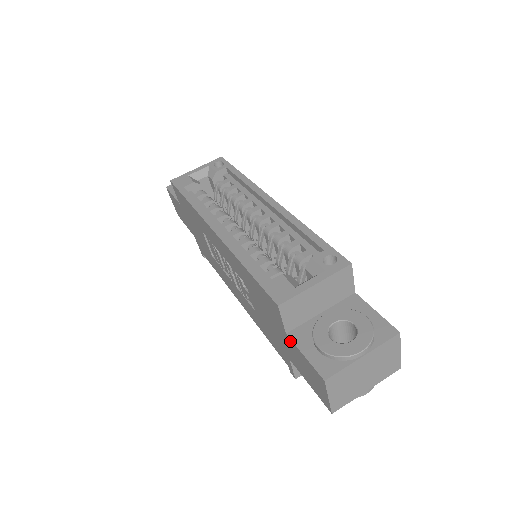
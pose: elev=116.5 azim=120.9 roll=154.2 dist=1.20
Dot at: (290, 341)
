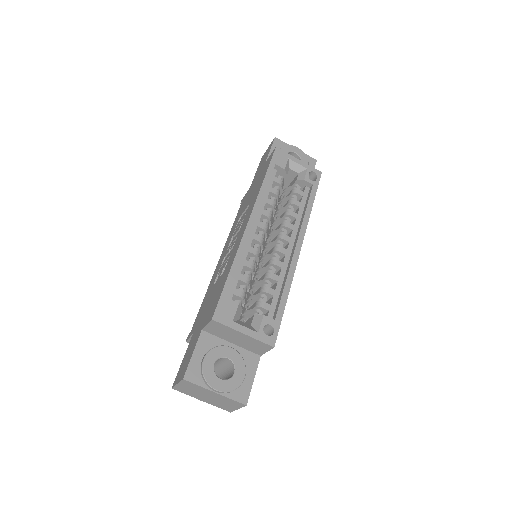
Dot at: (199, 335)
